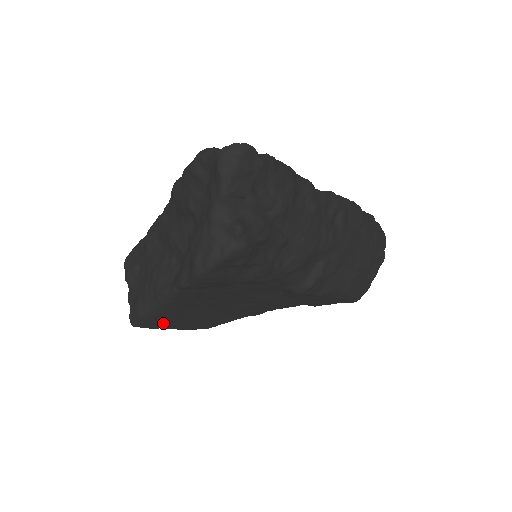
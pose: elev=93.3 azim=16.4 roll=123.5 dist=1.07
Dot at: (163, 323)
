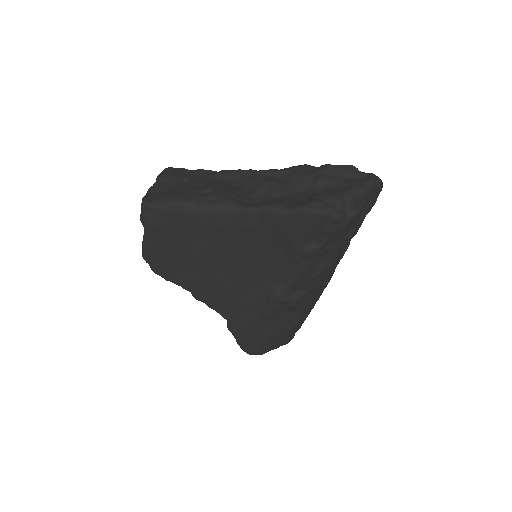
Dot at: (168, 226)
